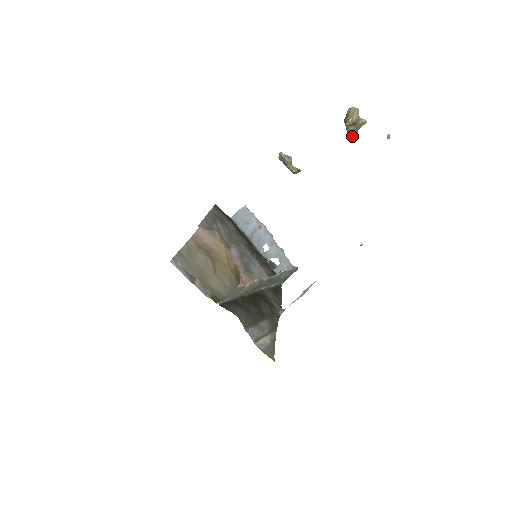
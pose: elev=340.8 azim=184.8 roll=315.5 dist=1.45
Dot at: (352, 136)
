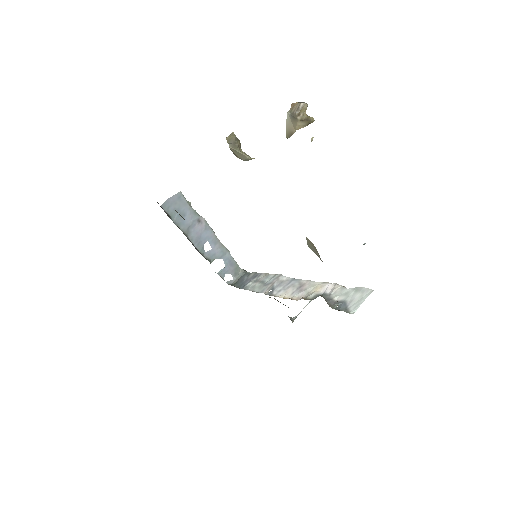
Dot at: (293, 131)
